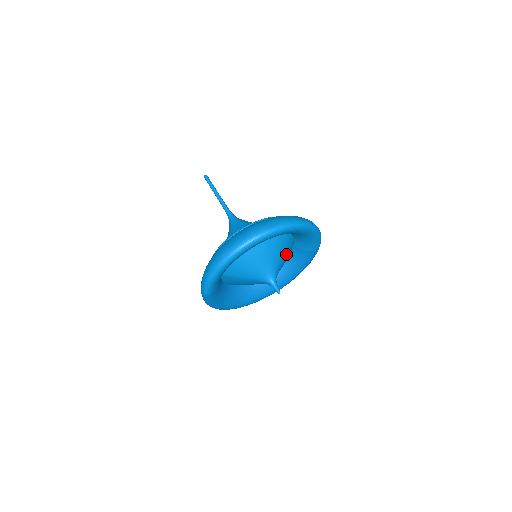
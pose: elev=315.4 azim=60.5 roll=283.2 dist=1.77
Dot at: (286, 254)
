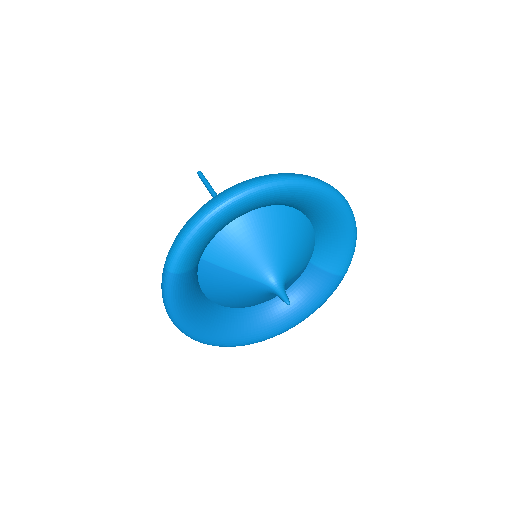
Dot at: (302, 259)
